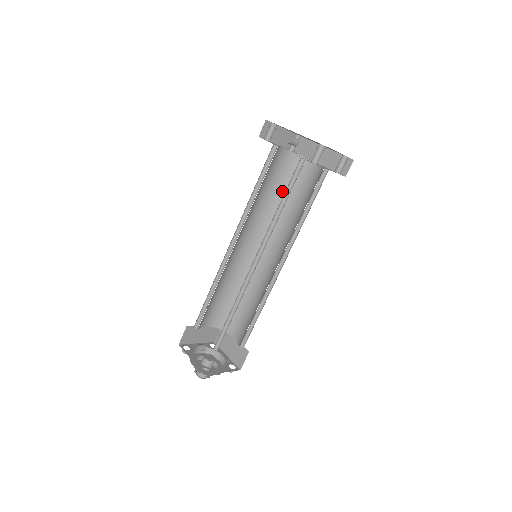
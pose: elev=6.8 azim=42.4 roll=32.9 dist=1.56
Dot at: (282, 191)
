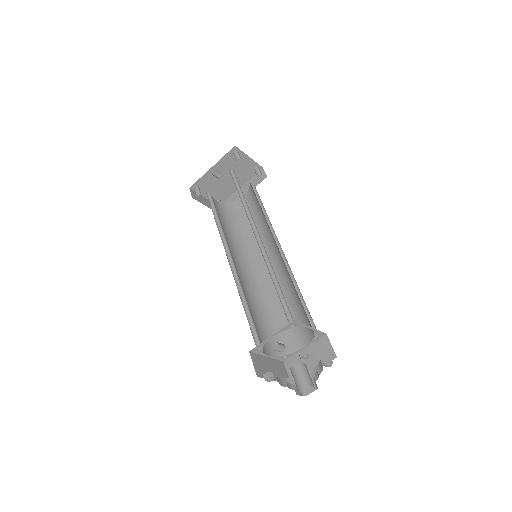
Dot at: (236, 226)
